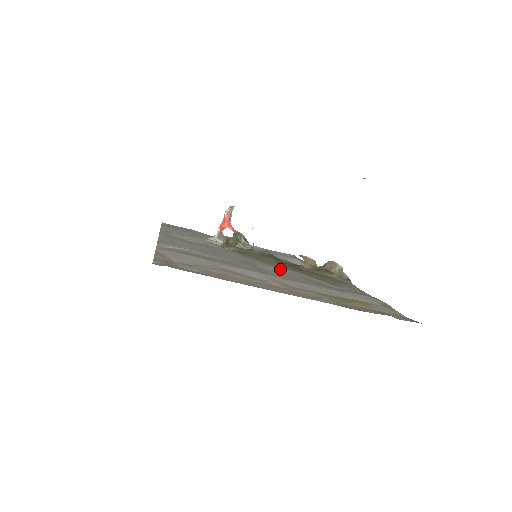
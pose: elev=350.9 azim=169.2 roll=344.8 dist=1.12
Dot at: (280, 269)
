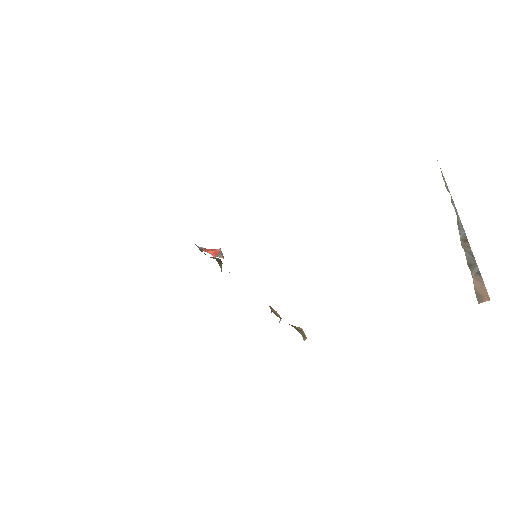
Dot at: occluded
